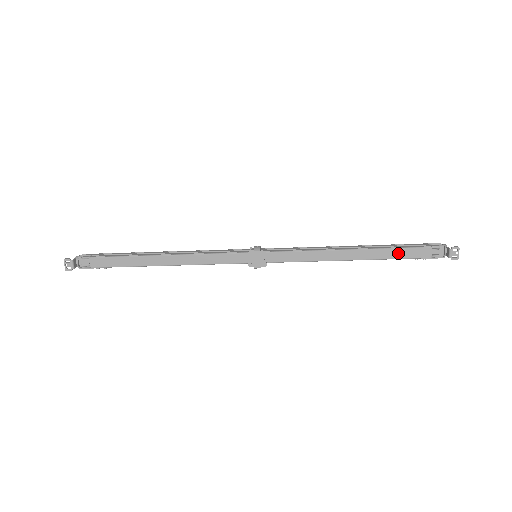
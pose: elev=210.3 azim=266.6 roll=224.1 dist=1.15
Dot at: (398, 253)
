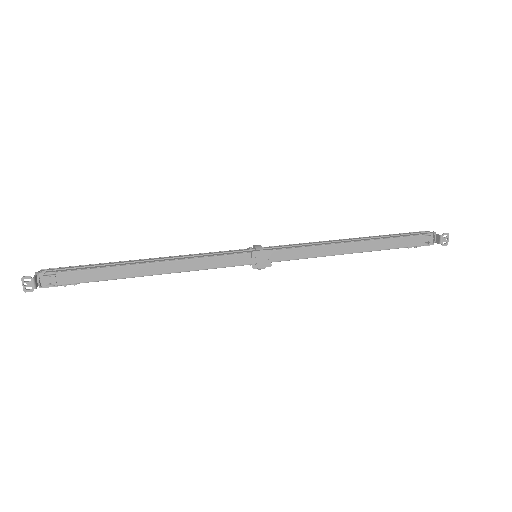
Dot at: (396, 243)
